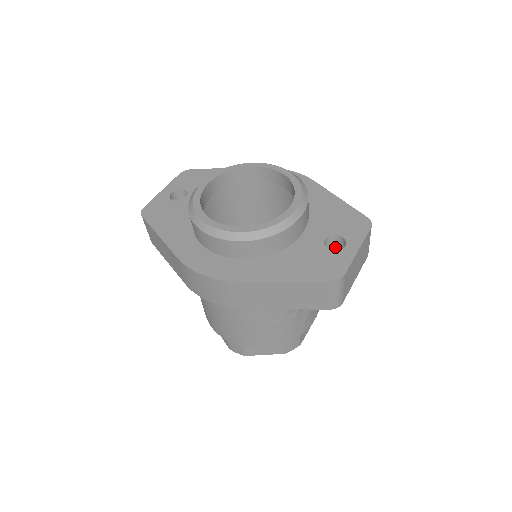
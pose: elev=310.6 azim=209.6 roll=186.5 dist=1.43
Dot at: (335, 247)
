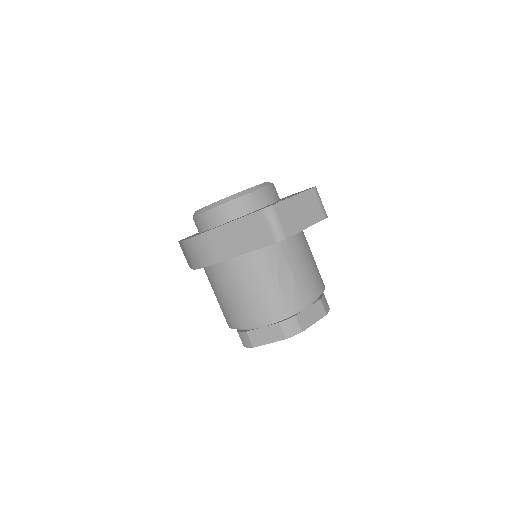
Dot at: occluded
